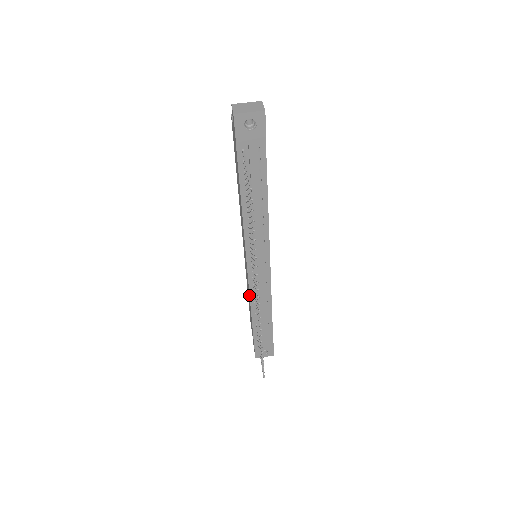
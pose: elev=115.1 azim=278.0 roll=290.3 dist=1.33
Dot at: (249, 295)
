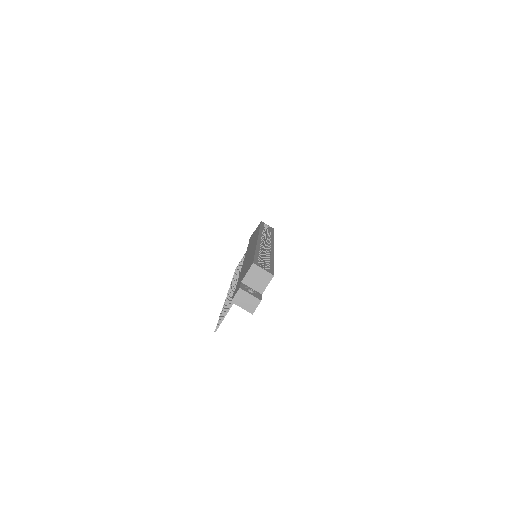
Dot at: (246, 251)
